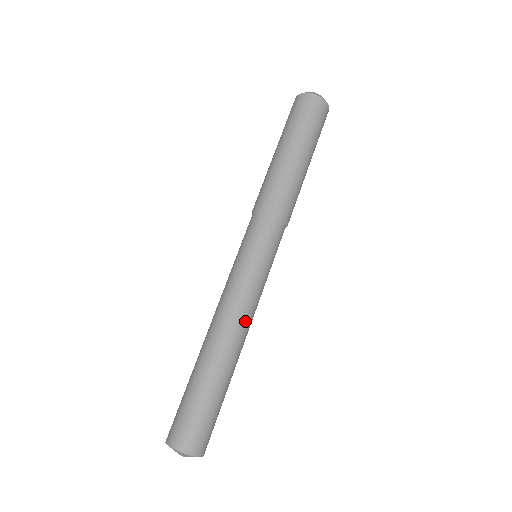
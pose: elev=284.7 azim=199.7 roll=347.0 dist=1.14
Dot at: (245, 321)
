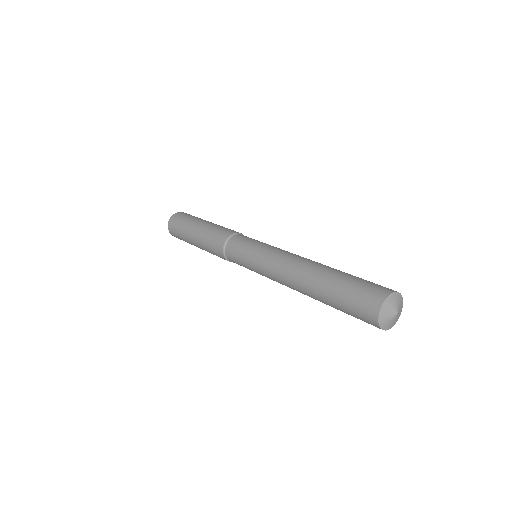
Dot at: occluded
